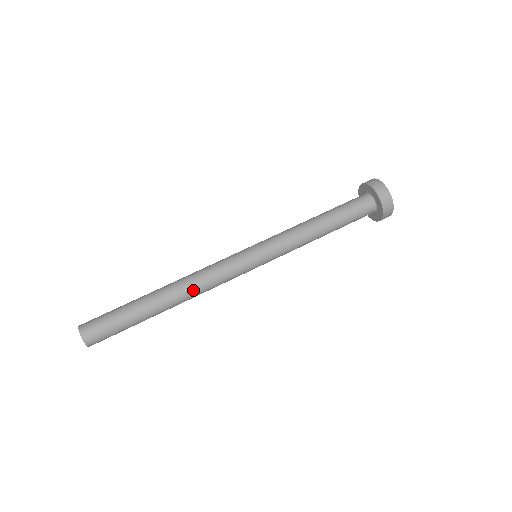
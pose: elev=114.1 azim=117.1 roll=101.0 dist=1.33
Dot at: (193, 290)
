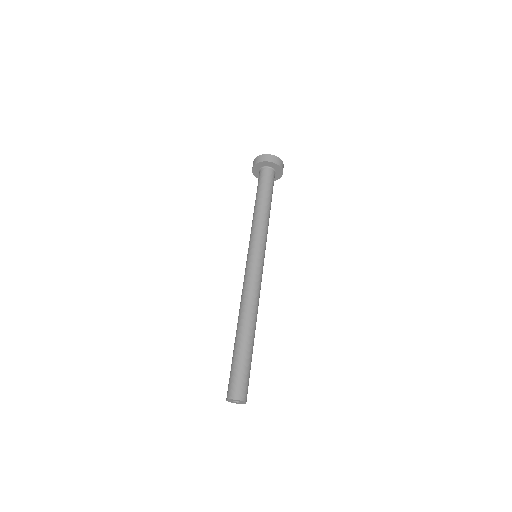
Dot at: (247, 305)
